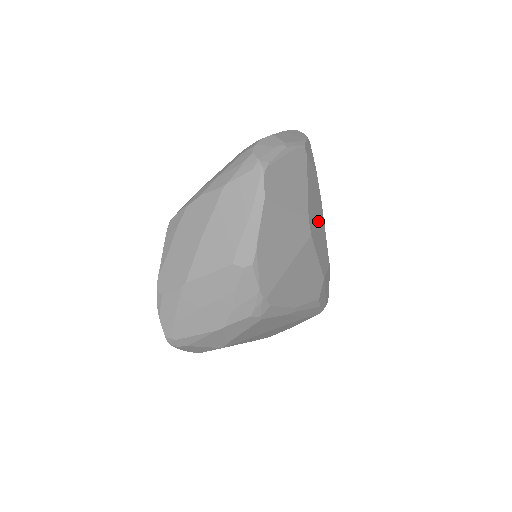
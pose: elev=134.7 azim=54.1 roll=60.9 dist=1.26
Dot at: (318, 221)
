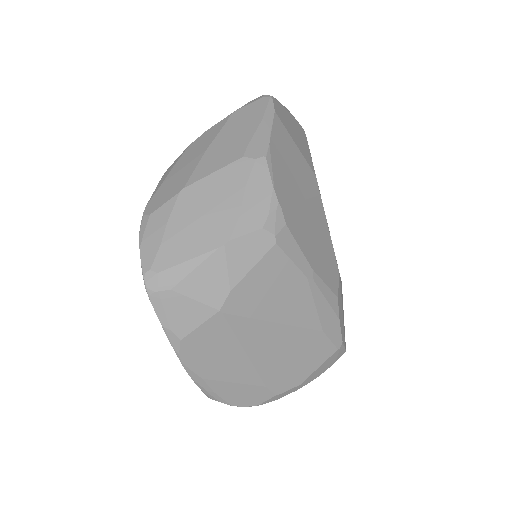
Dot at: occluded
